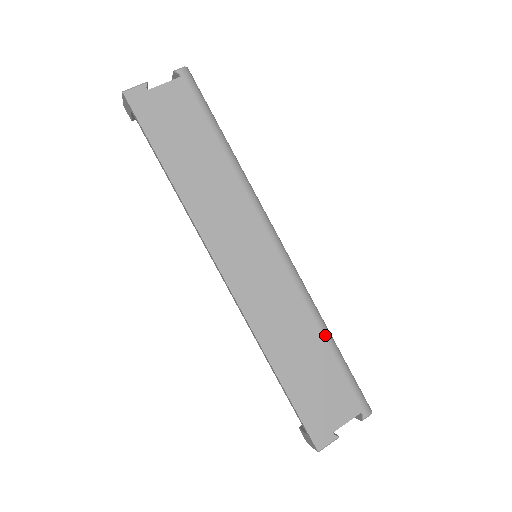
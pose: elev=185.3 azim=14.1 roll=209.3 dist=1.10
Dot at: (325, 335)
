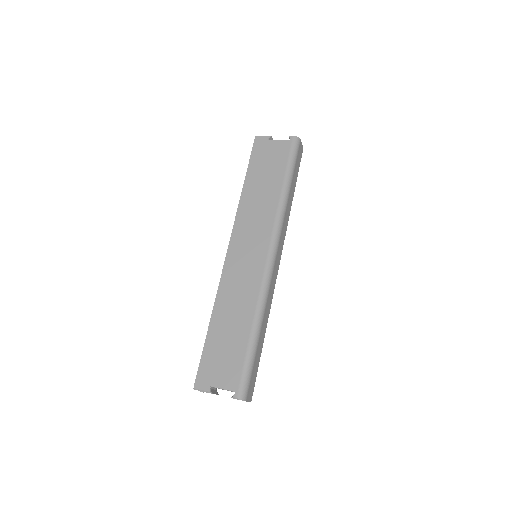
Dot at: (253, 326)
